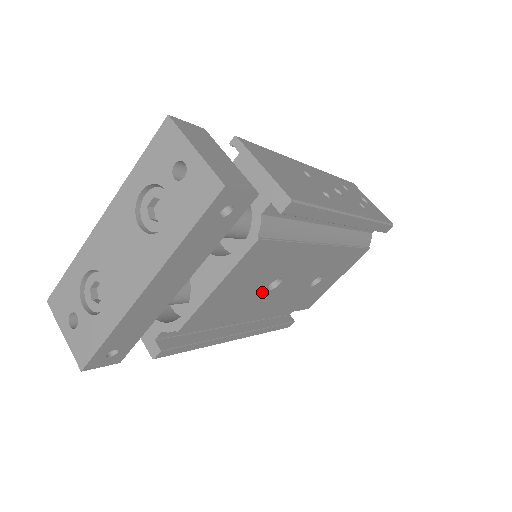
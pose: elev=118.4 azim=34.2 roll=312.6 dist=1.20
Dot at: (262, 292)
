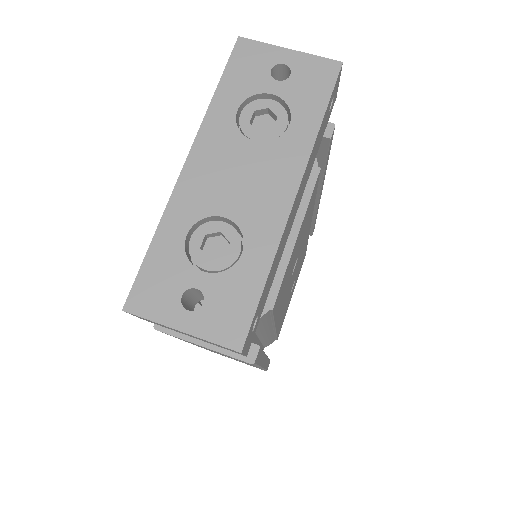
Dot at: (291, 275)
